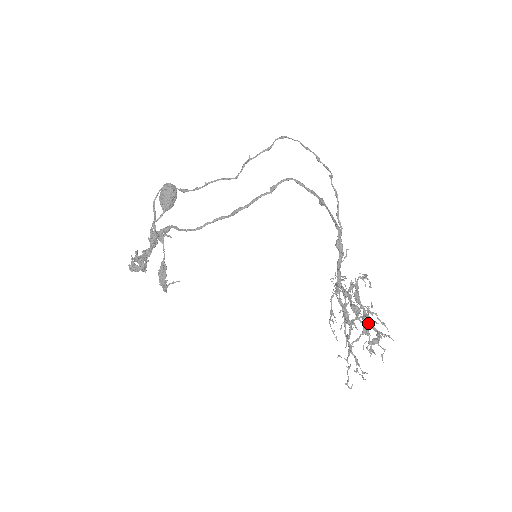
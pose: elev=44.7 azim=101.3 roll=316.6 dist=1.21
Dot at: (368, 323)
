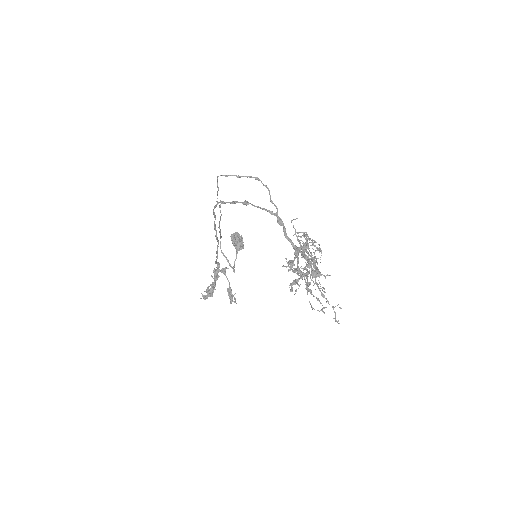
Dot at: (304, 269)
